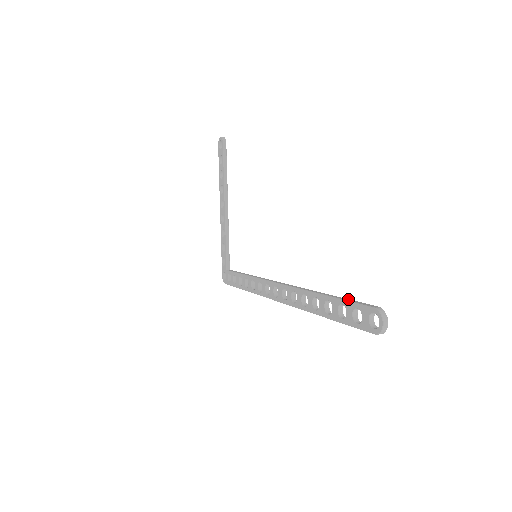
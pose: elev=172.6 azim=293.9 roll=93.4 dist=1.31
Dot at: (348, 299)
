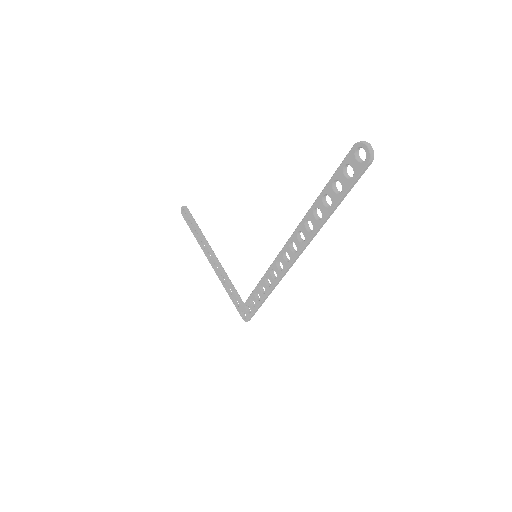
Dot at: (335, 174)
